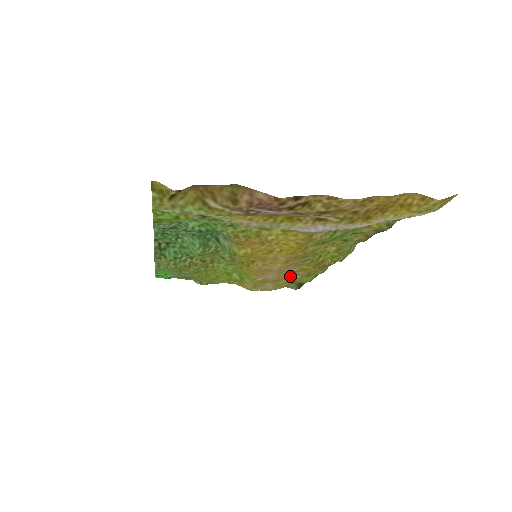
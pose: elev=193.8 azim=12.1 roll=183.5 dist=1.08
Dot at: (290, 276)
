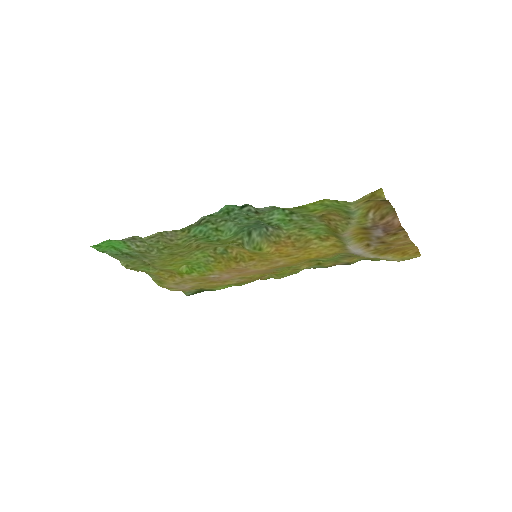
Dot at: (229, 281)
